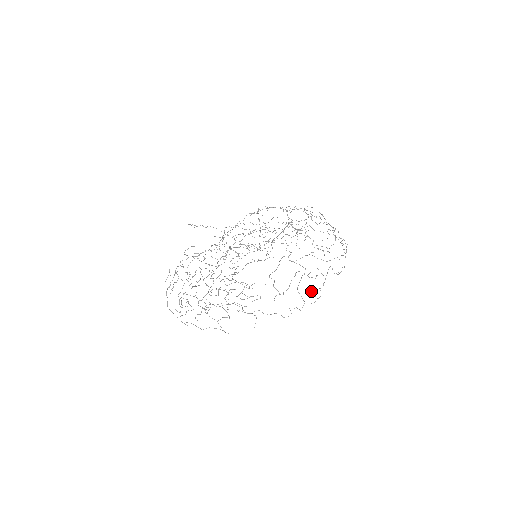
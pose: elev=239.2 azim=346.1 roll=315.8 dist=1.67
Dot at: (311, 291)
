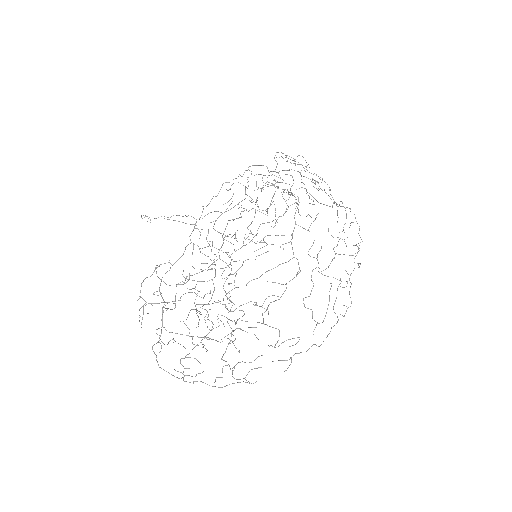
Dot at: occluded
